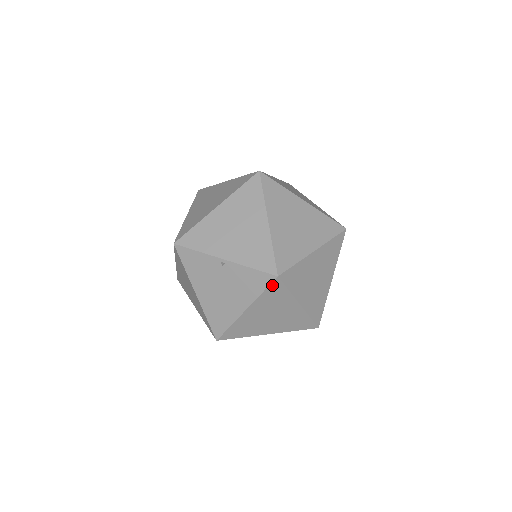
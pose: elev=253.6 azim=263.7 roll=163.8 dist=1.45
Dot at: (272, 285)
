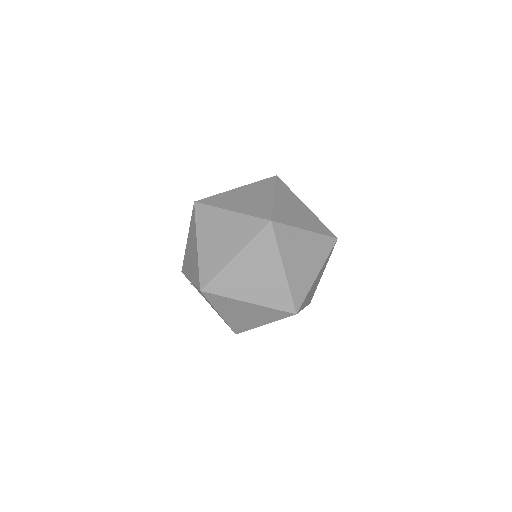
Dot at: (207, 296)
